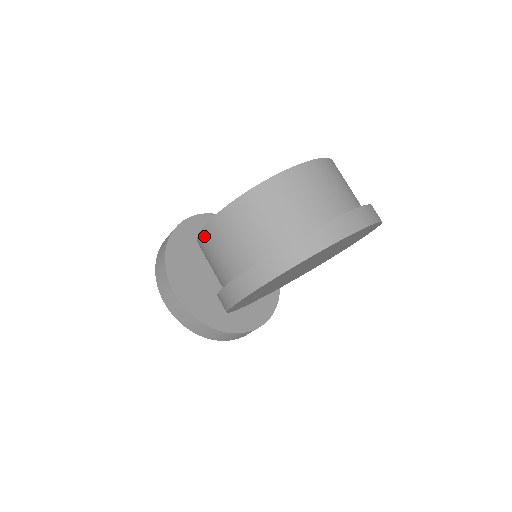
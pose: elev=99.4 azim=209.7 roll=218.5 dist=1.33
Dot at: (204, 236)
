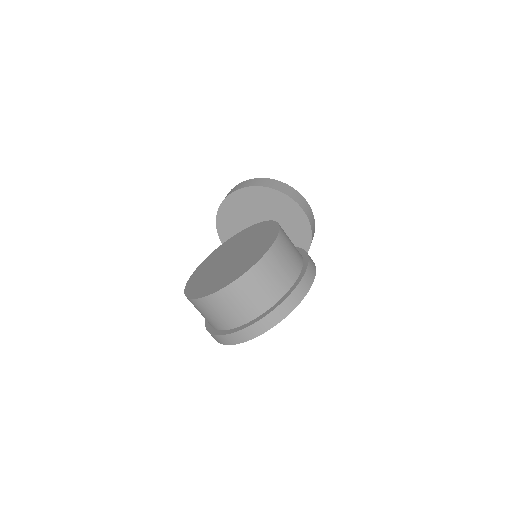
Dot at: occluded
